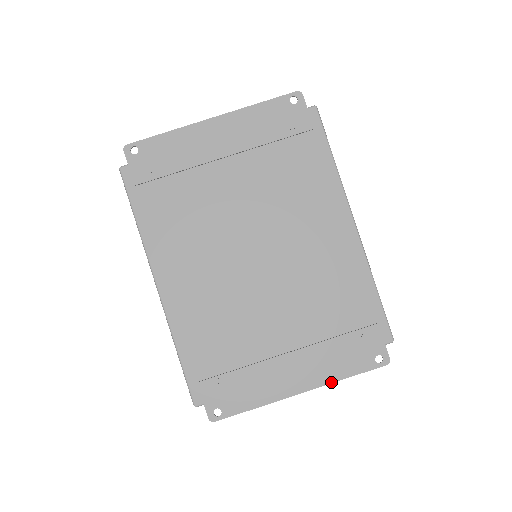
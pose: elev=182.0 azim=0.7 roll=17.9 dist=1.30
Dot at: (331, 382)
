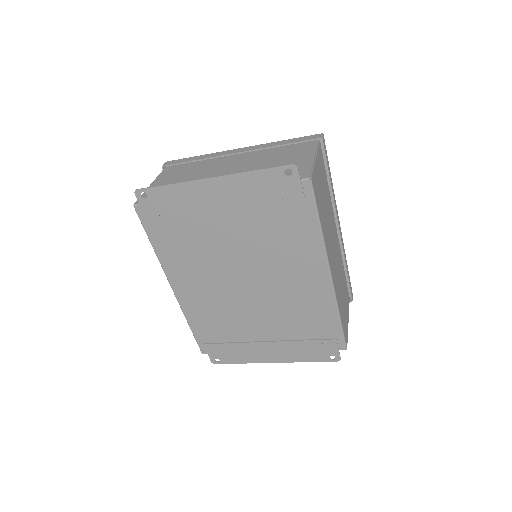
Dot at: occluded
